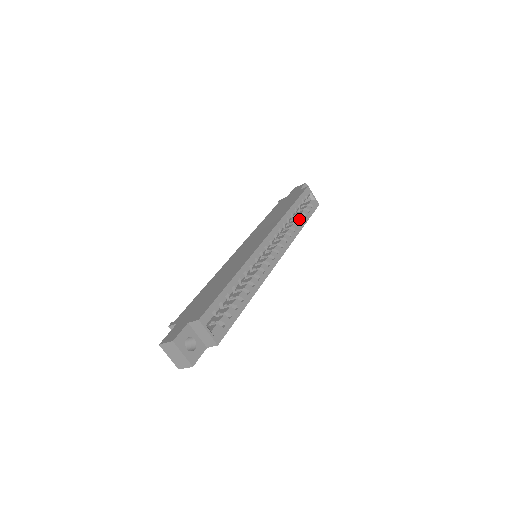
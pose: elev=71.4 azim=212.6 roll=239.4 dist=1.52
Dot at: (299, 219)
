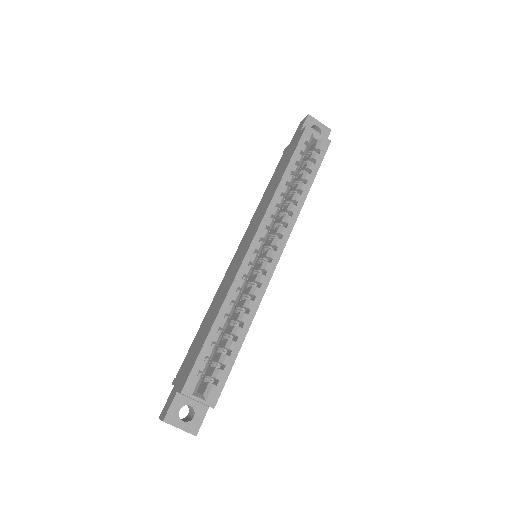
Dot at: (303, 180)
